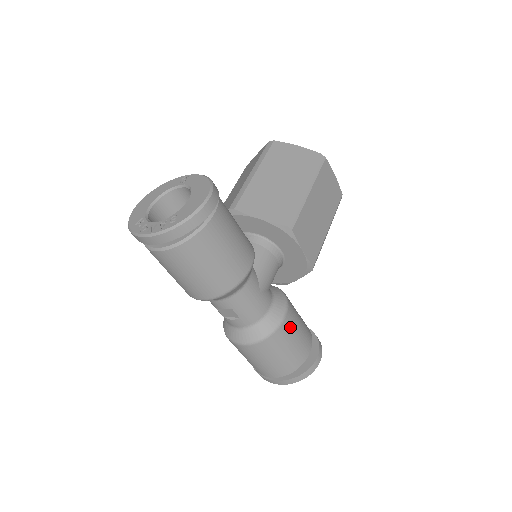
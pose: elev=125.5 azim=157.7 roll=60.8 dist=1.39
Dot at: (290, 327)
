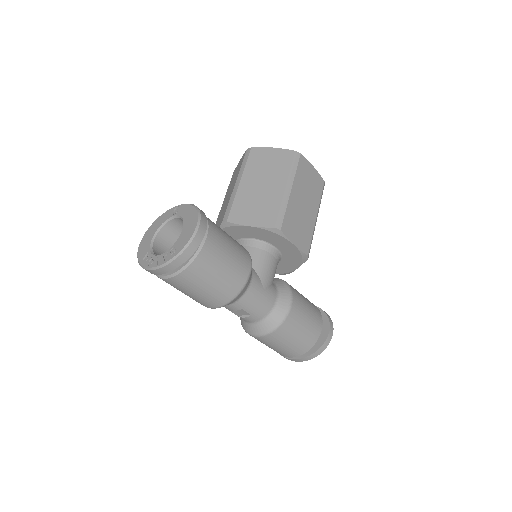
Dot at: (298, 313)
